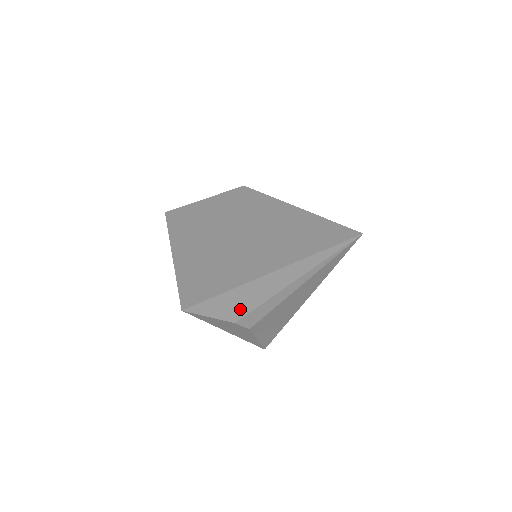
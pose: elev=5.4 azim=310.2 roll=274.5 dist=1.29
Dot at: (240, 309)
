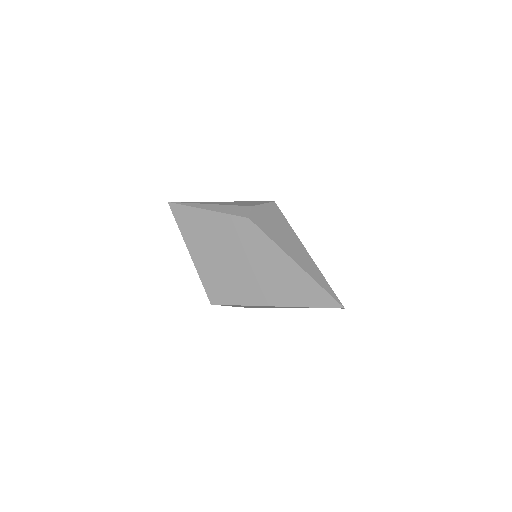
Dot at: (254, 307)
